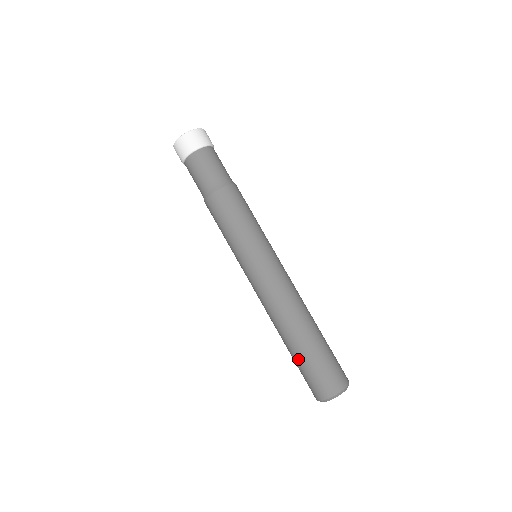
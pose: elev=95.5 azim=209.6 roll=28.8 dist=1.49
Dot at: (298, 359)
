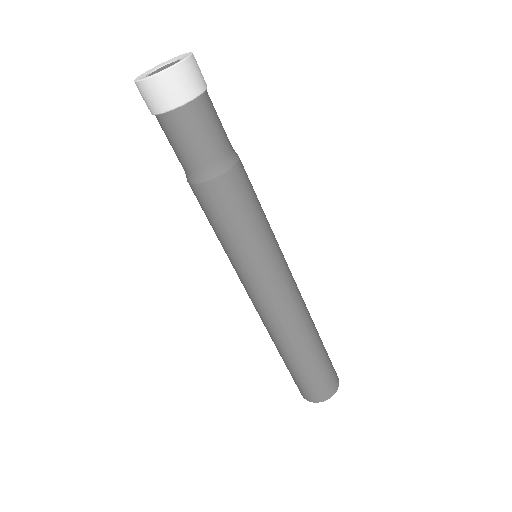
Dot at: (304, 370)
